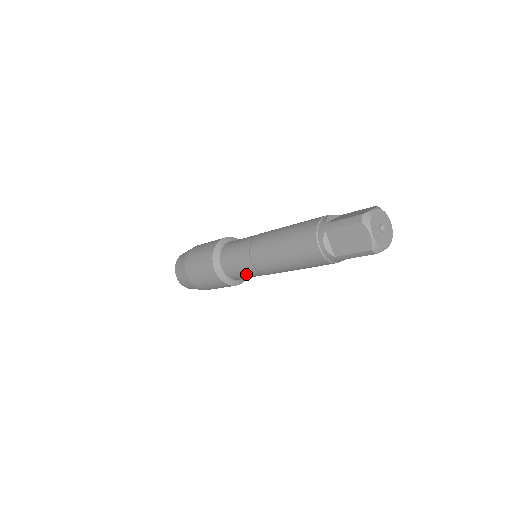
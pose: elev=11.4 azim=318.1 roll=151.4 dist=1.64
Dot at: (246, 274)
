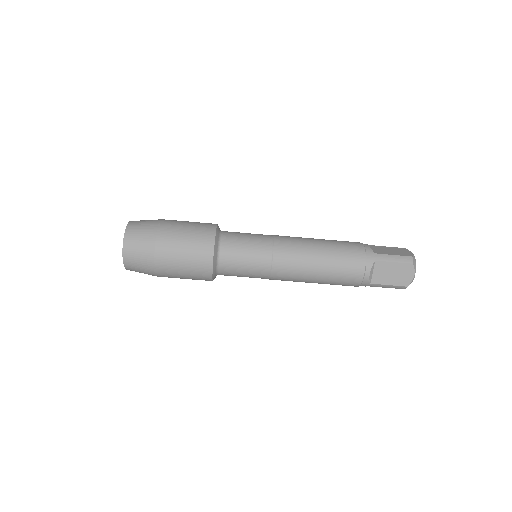
Dot at: (248, 274)
